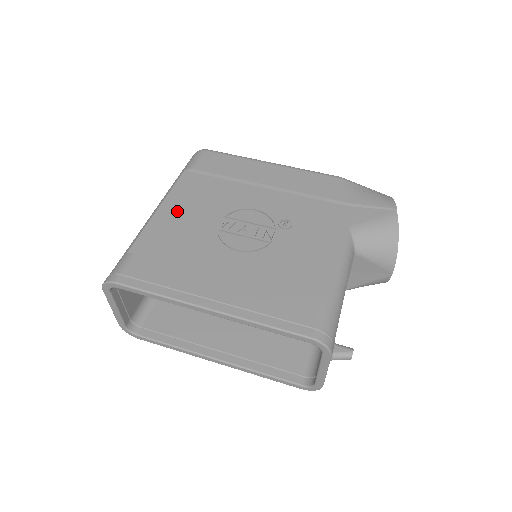
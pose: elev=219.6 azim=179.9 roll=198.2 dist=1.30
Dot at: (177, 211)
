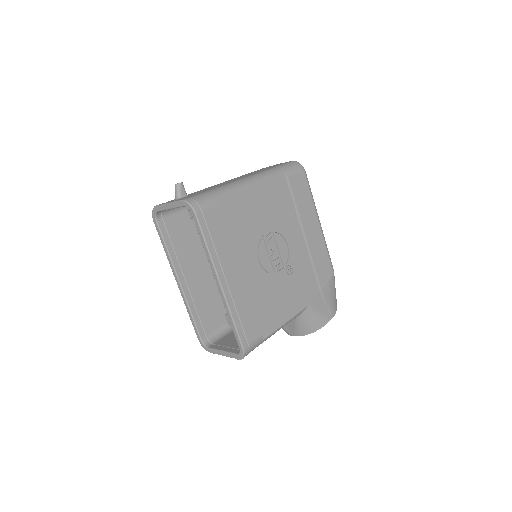
Dot at: (258, 198)
